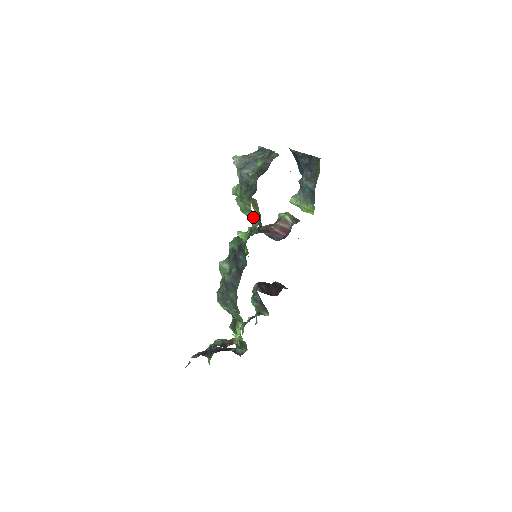
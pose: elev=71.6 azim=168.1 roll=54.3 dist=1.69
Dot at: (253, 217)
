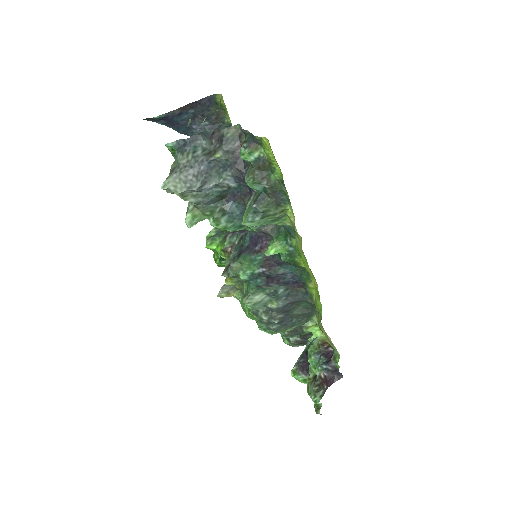
Dot at: occluded
